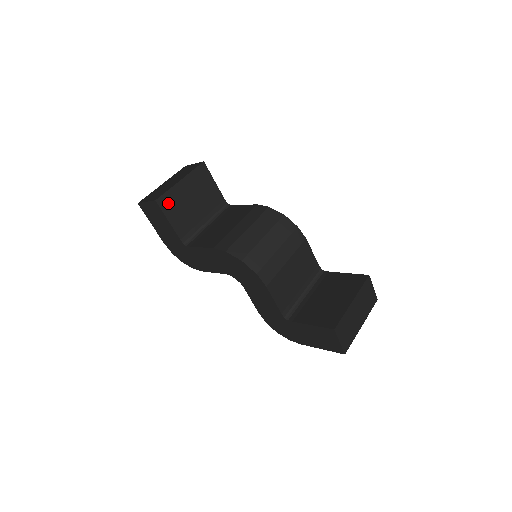
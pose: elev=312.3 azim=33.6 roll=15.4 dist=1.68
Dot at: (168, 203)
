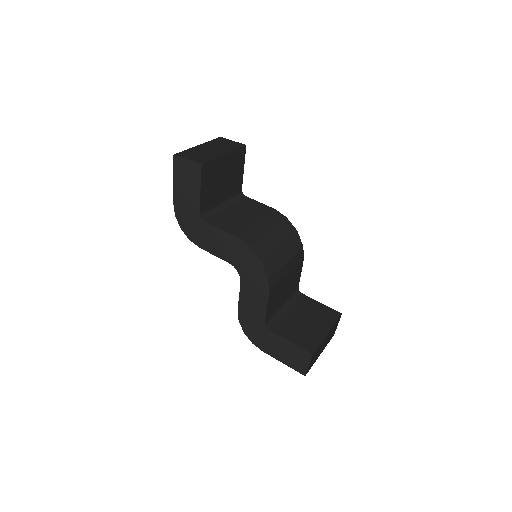
Dot at: (208, 171)
